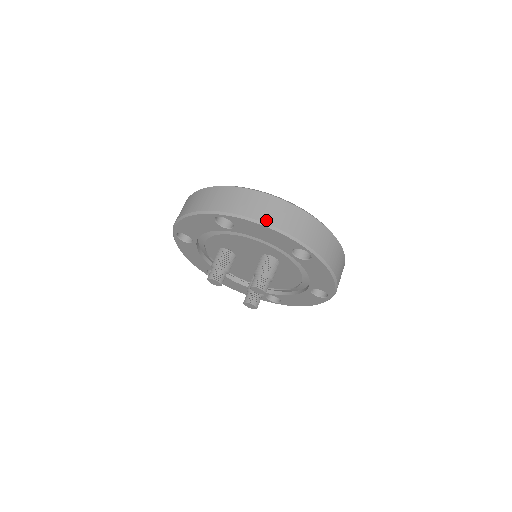
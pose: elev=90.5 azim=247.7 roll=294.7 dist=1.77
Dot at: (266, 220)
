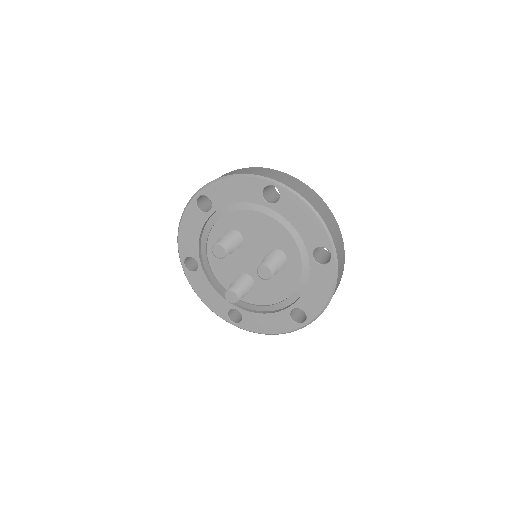
Dot at: (314, 206)
